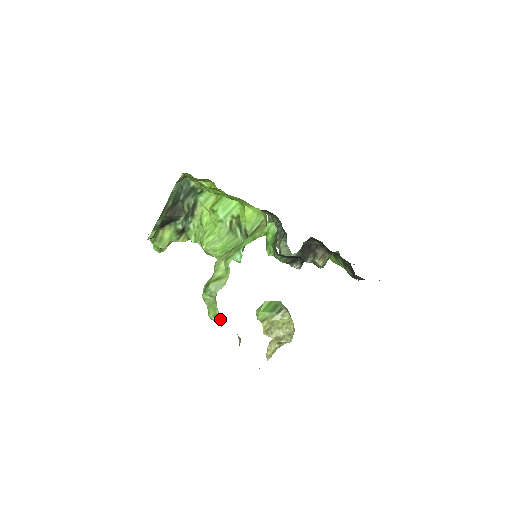
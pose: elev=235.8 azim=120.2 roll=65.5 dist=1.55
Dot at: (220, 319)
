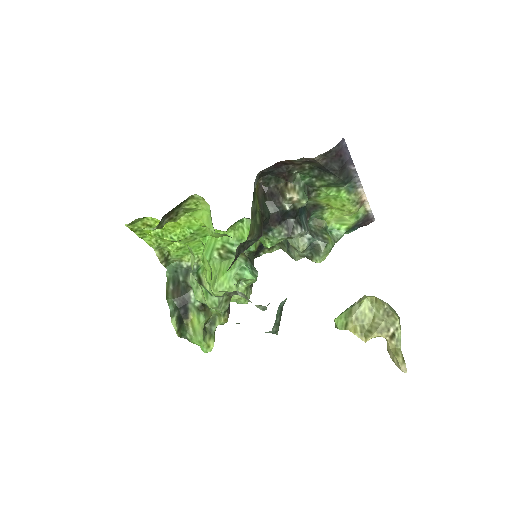
Dot at: (207, 290)
